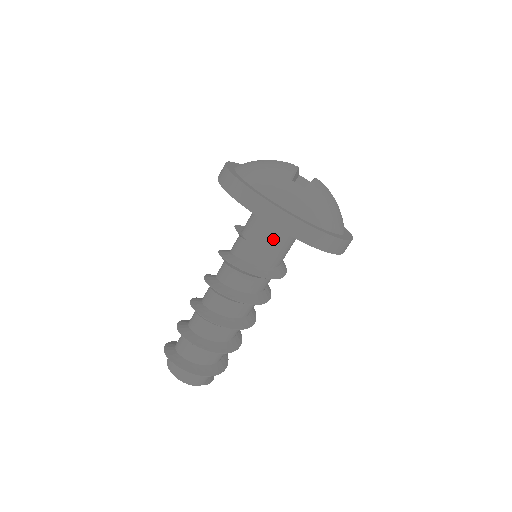
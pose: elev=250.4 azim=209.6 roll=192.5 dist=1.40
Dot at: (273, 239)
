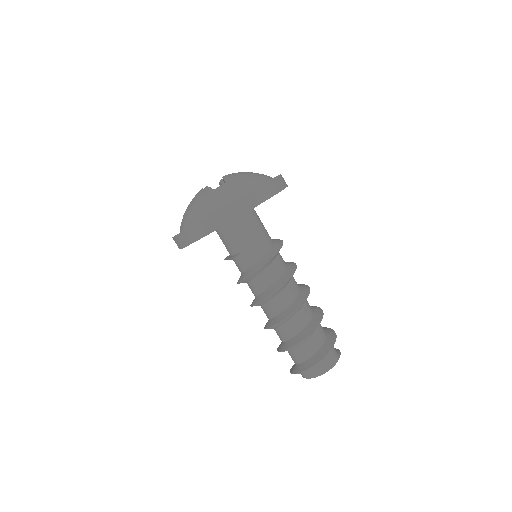
Dot at: (251, 230)
